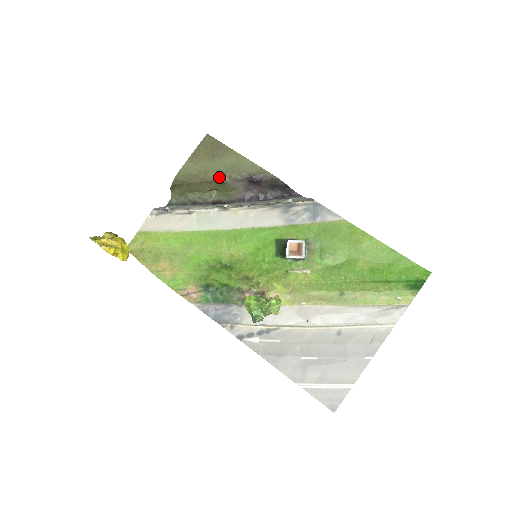
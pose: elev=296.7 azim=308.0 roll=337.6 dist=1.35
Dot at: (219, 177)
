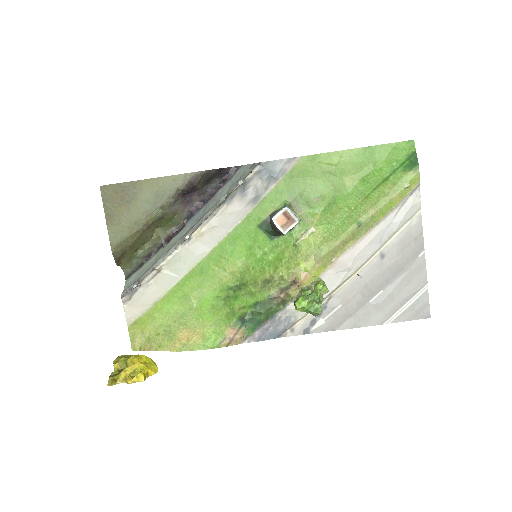
Dot at: (153, 216)
